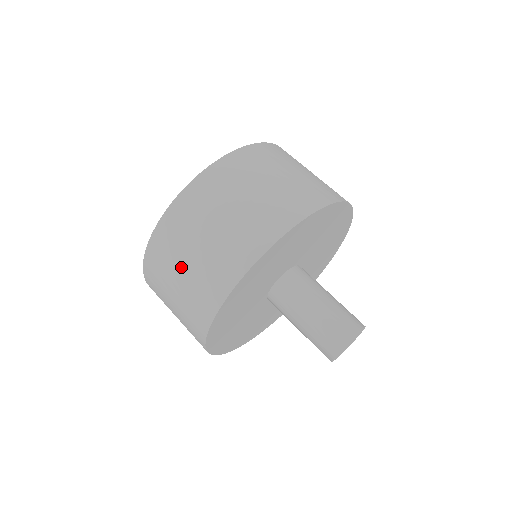
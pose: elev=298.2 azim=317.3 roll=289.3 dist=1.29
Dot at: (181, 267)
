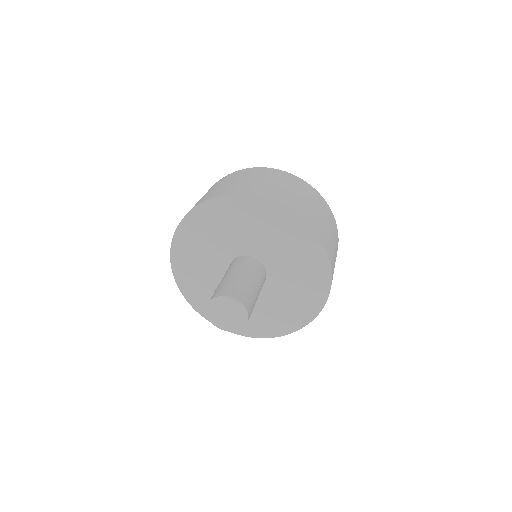
Dot at: occluded
